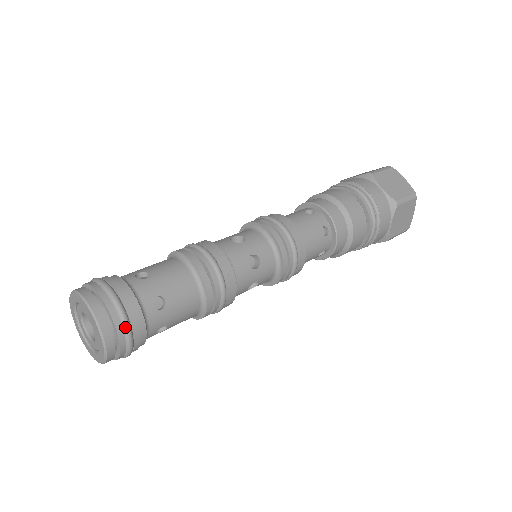
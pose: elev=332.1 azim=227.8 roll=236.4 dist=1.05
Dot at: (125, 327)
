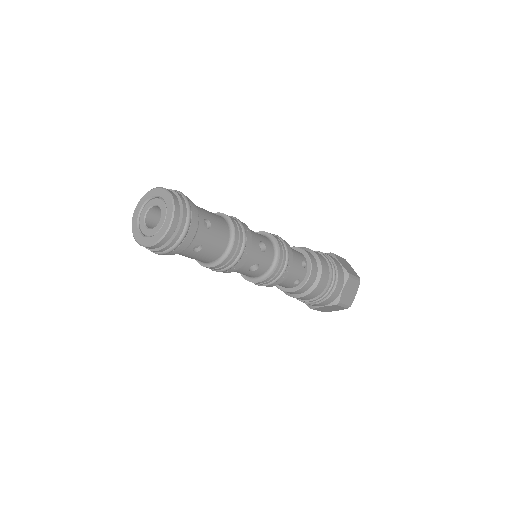
Dot at: (188, 218)
